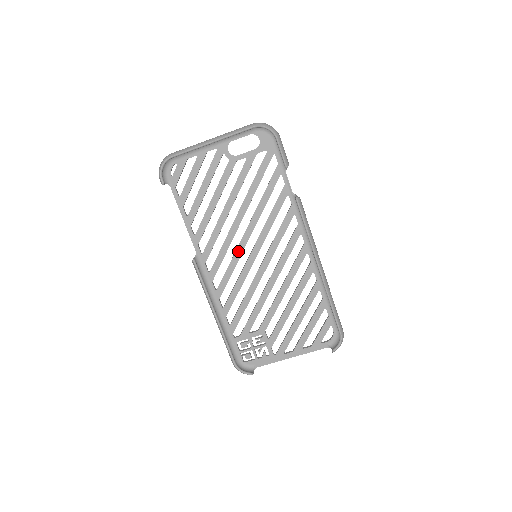
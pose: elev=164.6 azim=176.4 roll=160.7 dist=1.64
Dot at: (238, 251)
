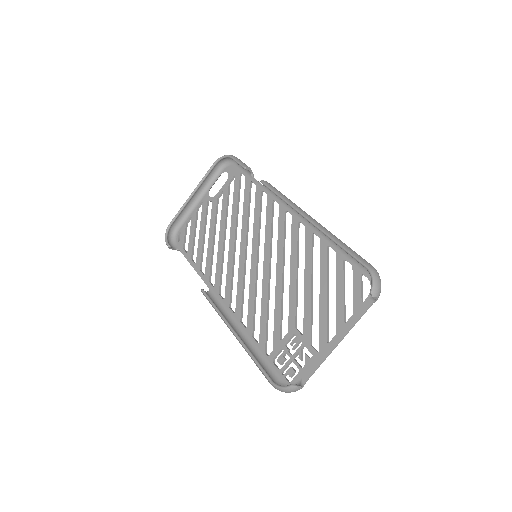
Dot at: (241, 263)
